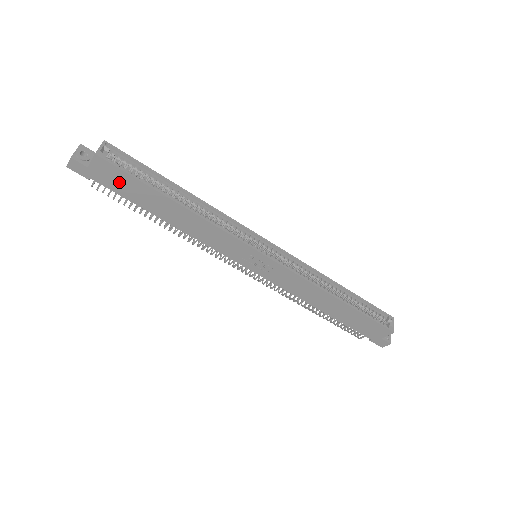
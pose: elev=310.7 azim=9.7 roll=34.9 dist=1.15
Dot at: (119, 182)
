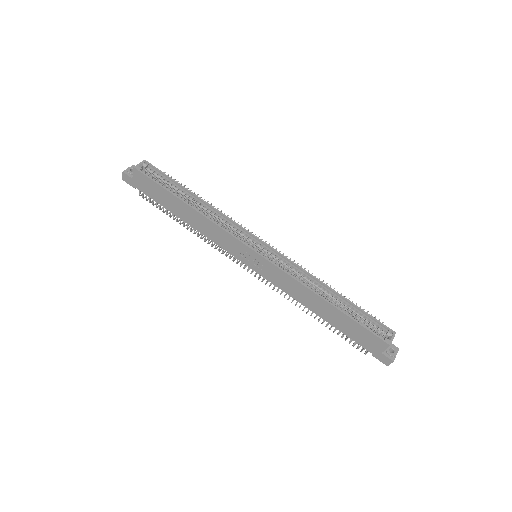
Dot at: (151, 189)
